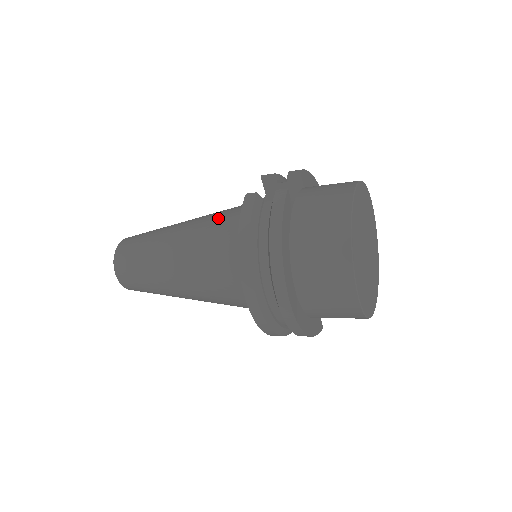
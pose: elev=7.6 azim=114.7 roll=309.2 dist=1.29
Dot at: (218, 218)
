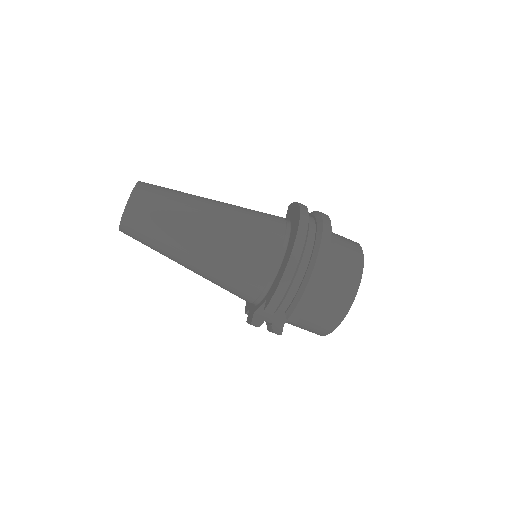
Dot at: occluded
